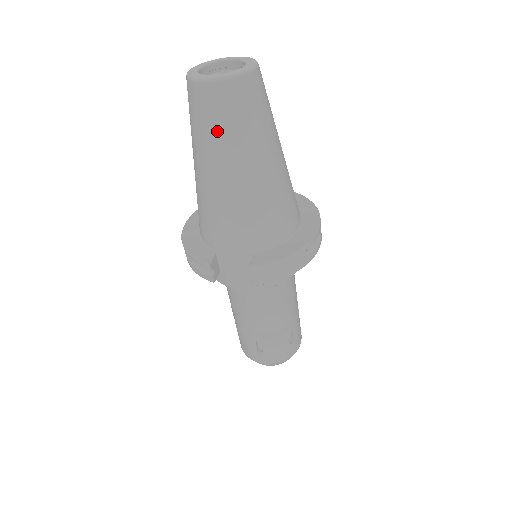
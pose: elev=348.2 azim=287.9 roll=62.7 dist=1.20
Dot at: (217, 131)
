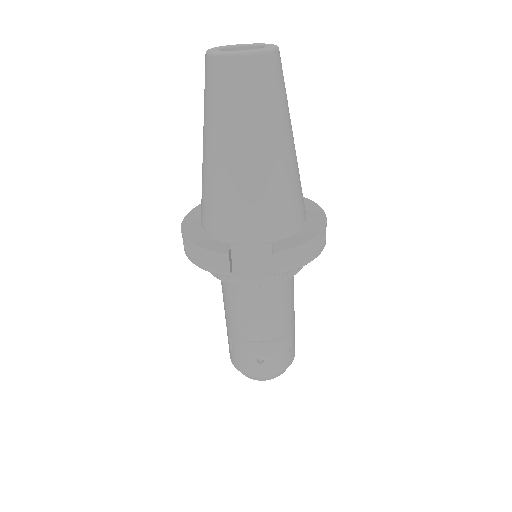
Dot at: (244, 108)
